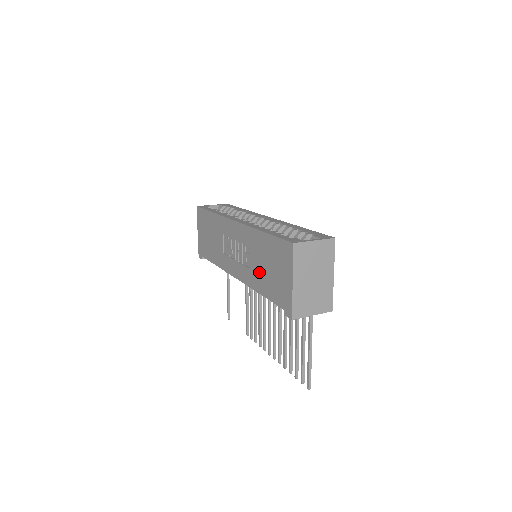
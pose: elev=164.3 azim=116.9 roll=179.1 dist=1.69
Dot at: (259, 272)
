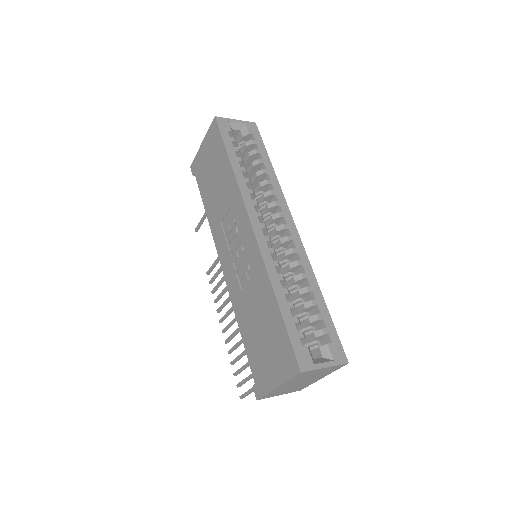
Dot at: (249, 314)
